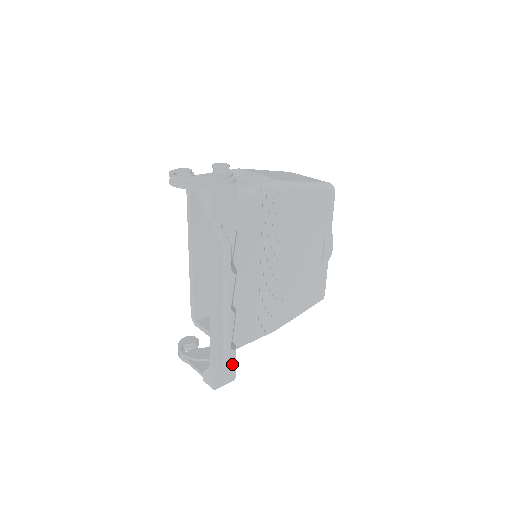
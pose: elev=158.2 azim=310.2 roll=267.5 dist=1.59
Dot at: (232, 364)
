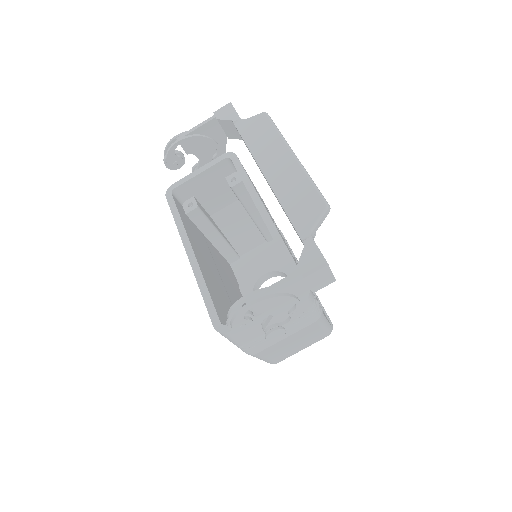
Dot at: occluded
